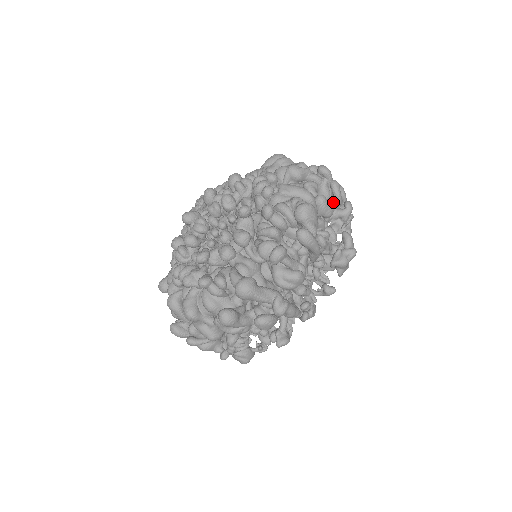
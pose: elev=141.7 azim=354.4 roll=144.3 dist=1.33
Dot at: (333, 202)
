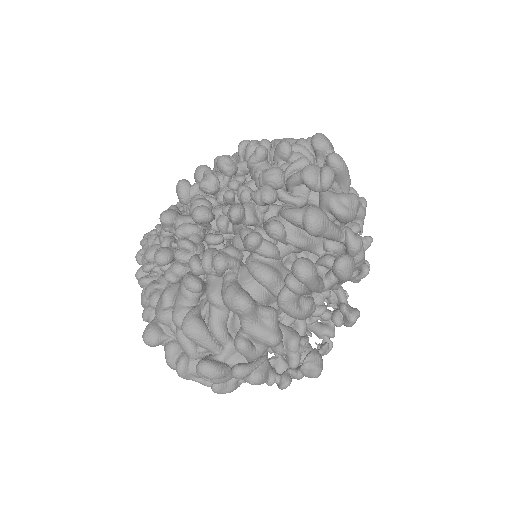
Dot at: occluded
